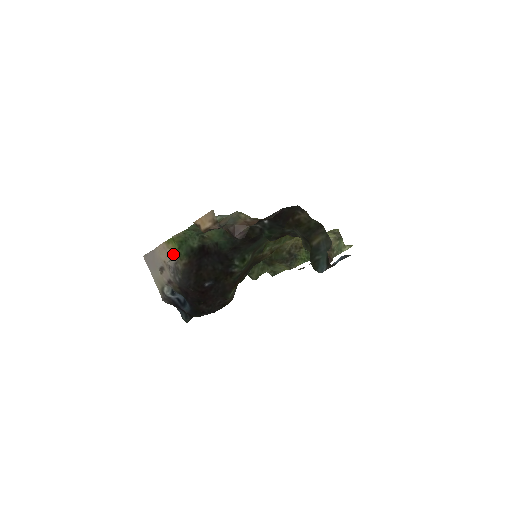
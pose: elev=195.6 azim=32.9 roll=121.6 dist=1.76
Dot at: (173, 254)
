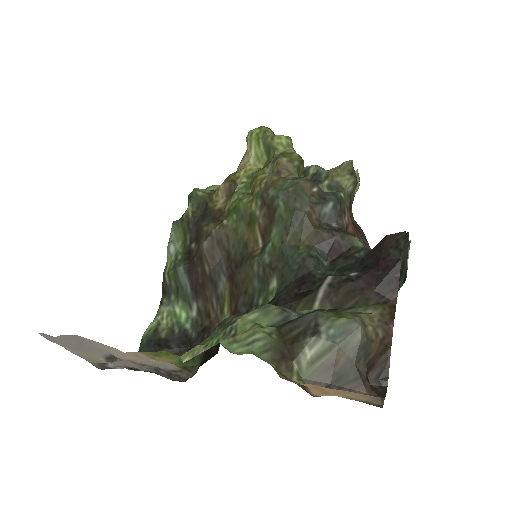
Dot at: (163, 361)
